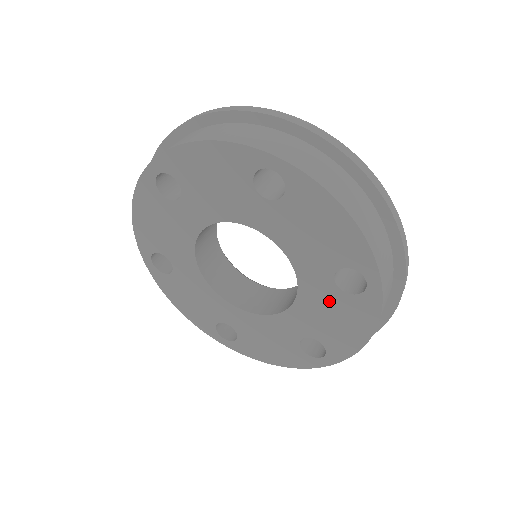
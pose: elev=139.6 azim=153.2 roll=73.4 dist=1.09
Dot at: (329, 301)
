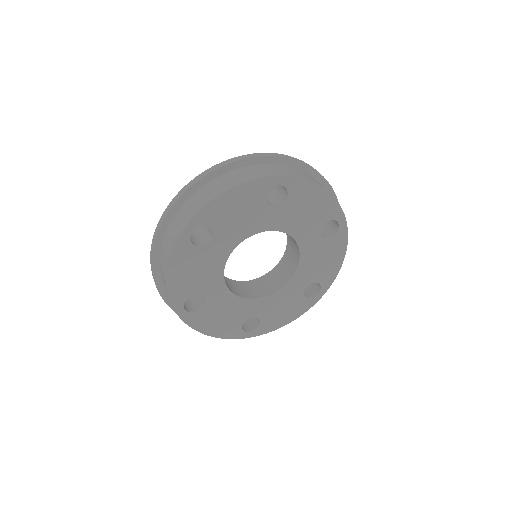
Dot at: (292, 298)
